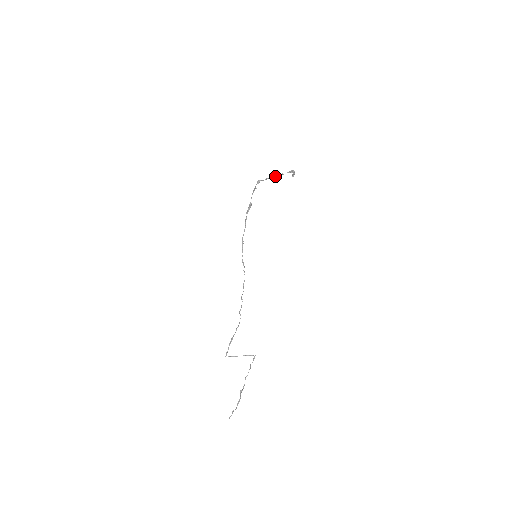
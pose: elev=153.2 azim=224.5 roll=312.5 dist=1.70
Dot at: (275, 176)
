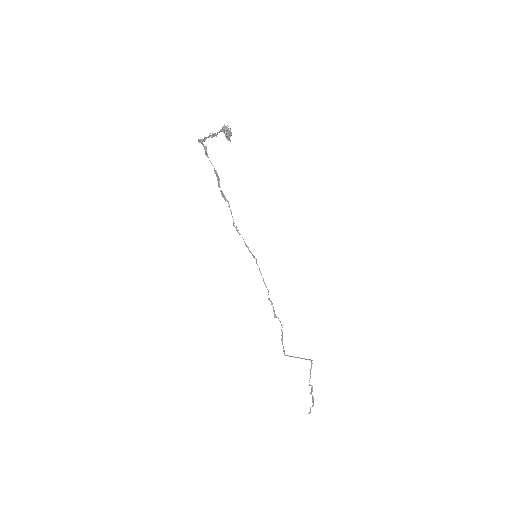
Dot at: (210, 136)
